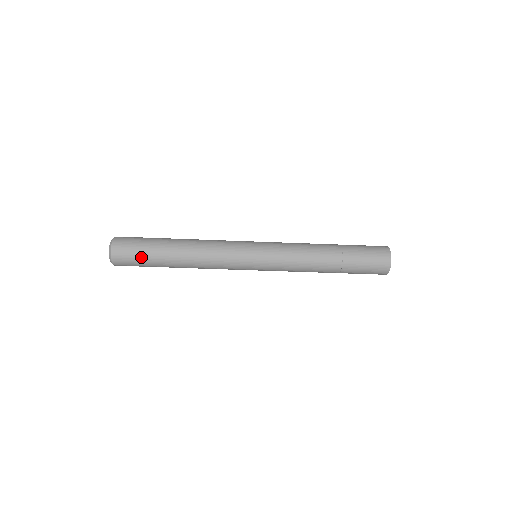
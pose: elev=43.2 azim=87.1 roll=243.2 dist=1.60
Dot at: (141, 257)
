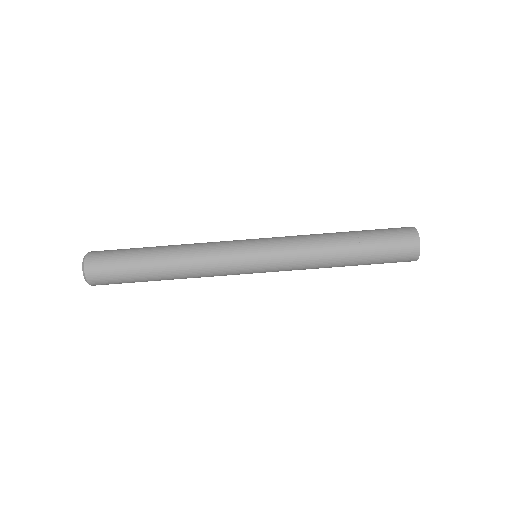
Dot at: (119, 267)
